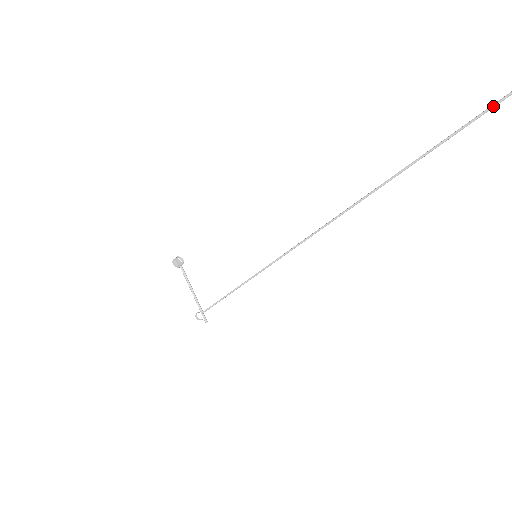
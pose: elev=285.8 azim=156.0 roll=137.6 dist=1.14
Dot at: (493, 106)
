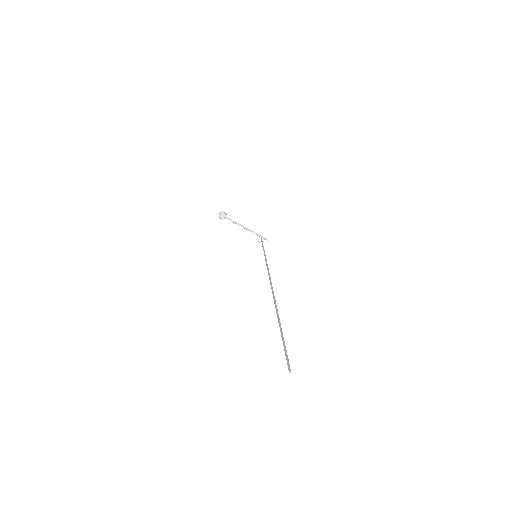
Dot at: (287, 360)
